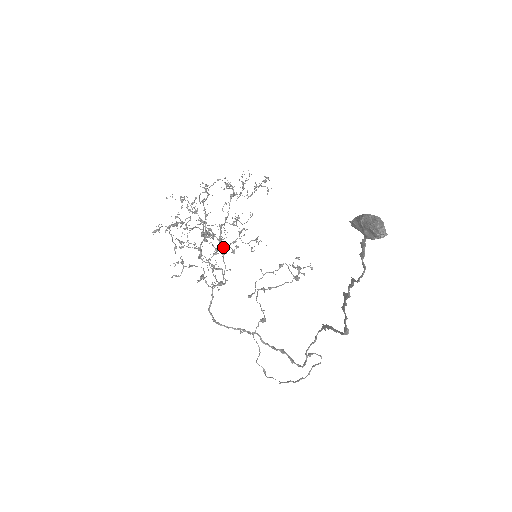
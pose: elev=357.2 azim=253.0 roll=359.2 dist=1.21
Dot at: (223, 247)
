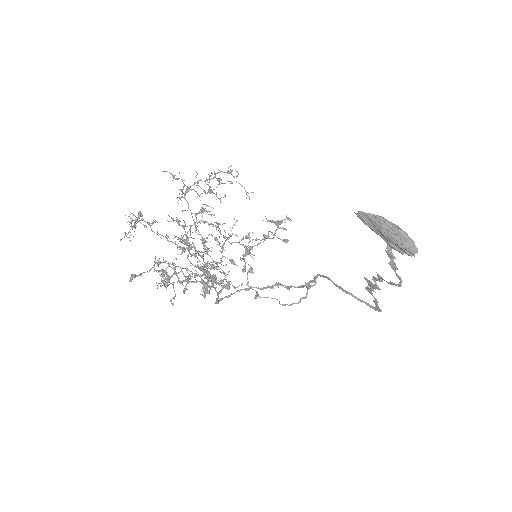
Dot at: (190, 235)
